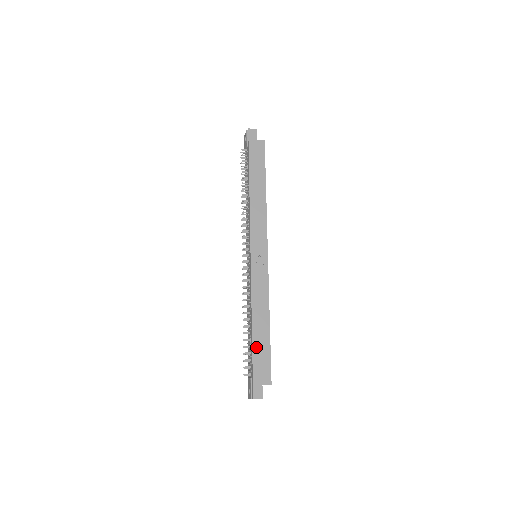
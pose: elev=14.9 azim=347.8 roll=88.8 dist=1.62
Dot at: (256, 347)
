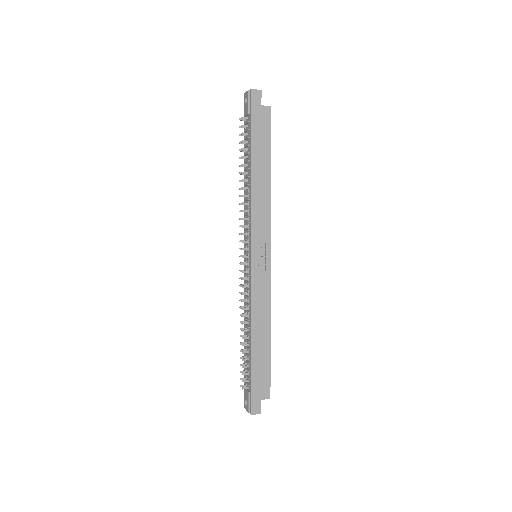
Dot at: (255, 362)
